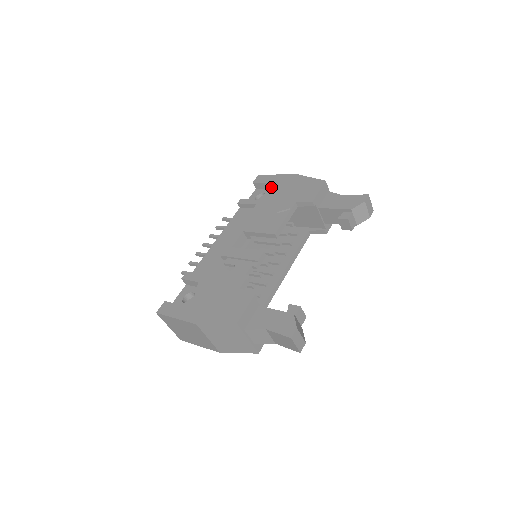
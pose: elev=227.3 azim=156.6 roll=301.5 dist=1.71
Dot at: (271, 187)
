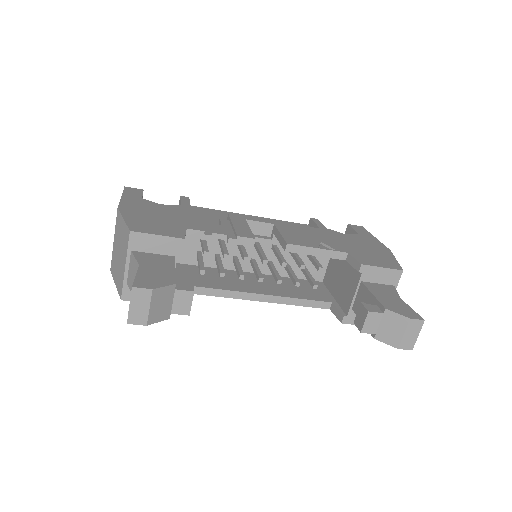
Dot at: (353, 235)
